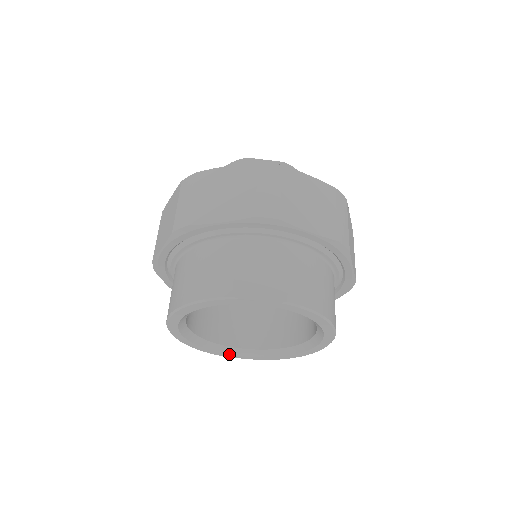
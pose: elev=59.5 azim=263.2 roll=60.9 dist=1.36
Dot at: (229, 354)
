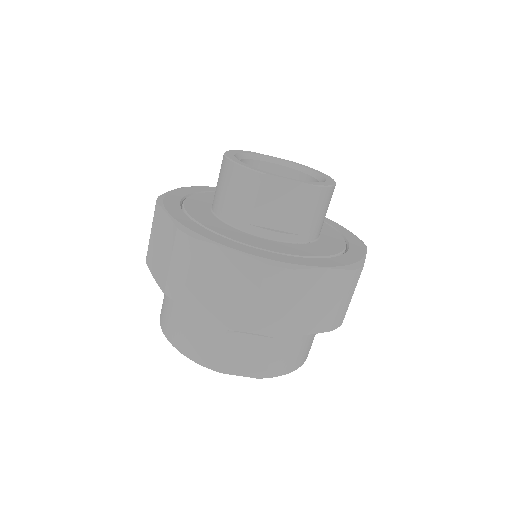
Dot at: occluded
